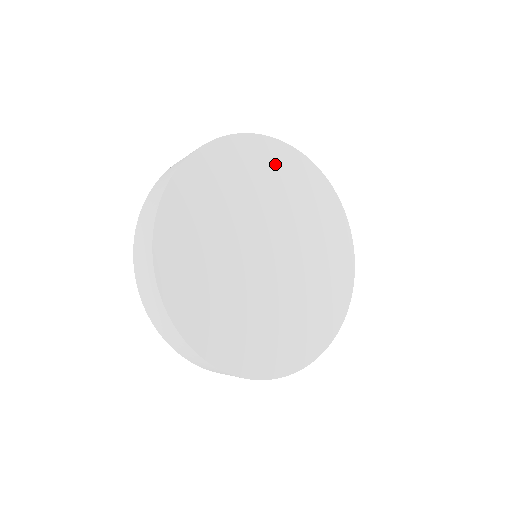
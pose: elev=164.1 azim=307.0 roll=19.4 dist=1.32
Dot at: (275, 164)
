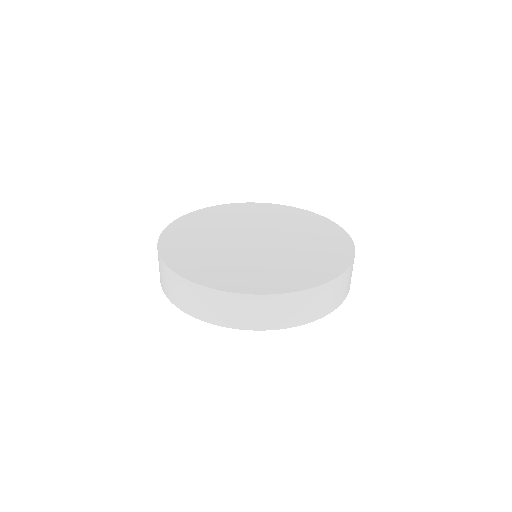
Dot at: (270, 211)
